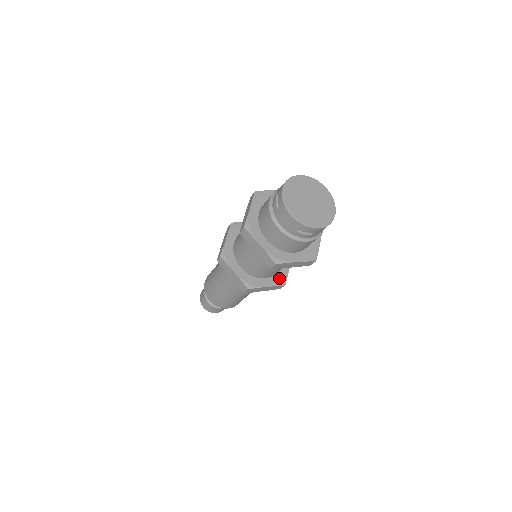
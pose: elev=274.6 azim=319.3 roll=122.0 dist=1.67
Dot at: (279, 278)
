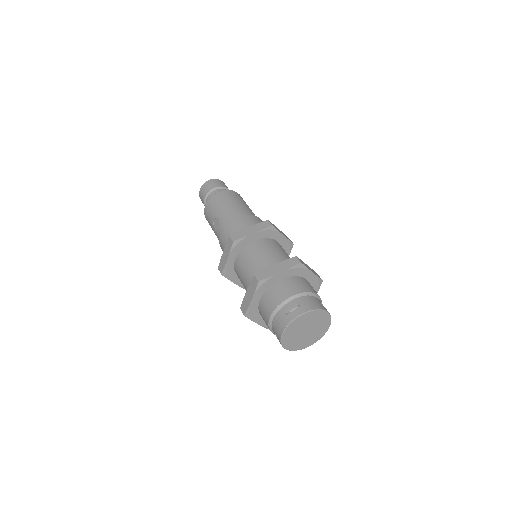
Dot at: occluded
